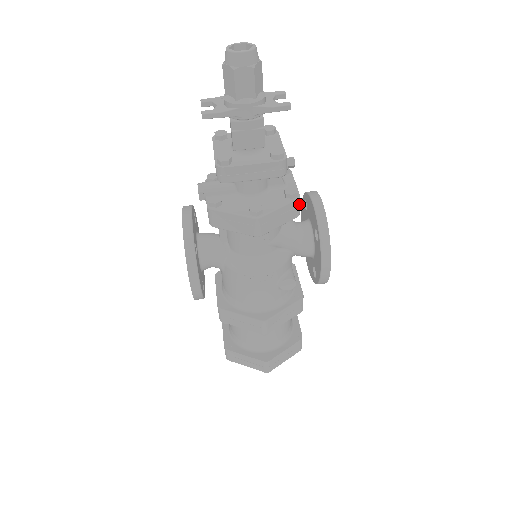
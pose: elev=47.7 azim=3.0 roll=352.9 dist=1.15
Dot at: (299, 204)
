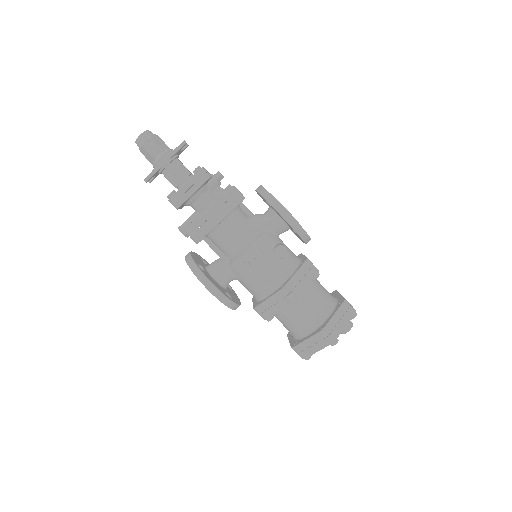
Dot at: (238, 191)
